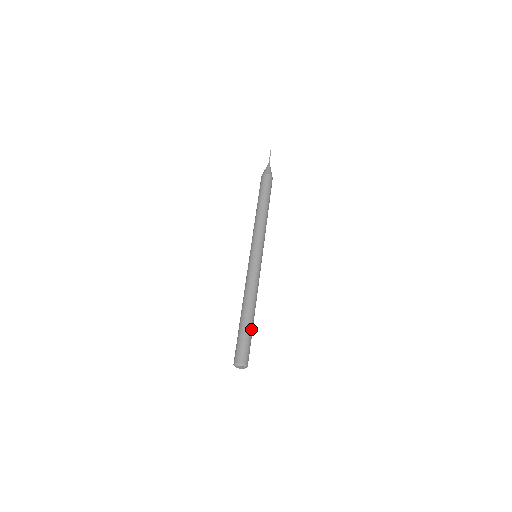
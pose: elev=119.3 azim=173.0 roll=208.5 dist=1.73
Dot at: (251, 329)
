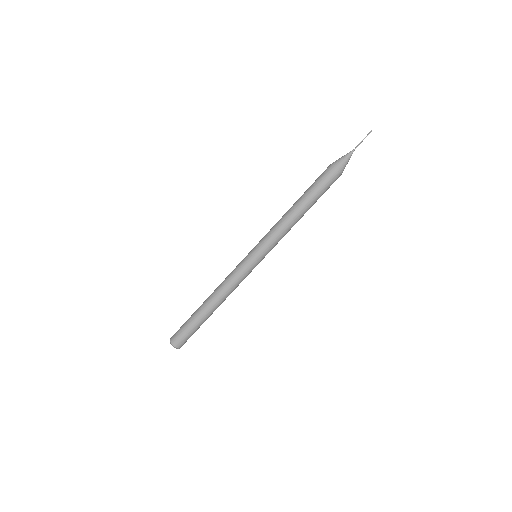
Dot at: occluded
